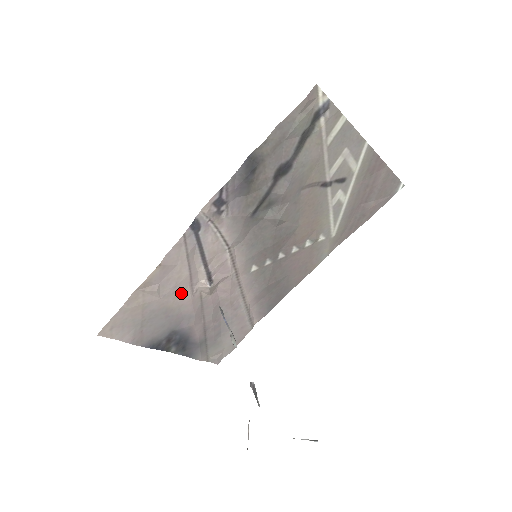
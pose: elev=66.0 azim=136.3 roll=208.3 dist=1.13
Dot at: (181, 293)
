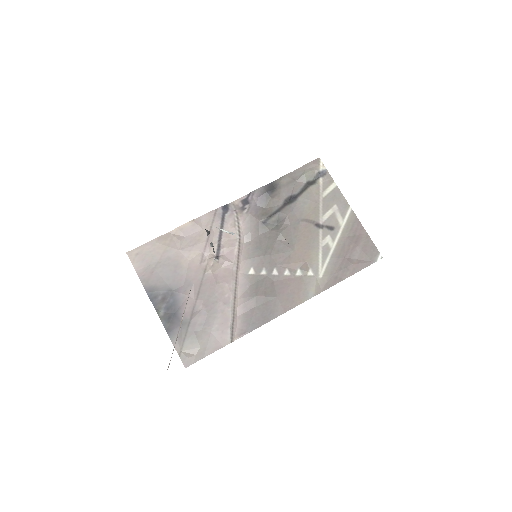
Dot at: (194, 256)
